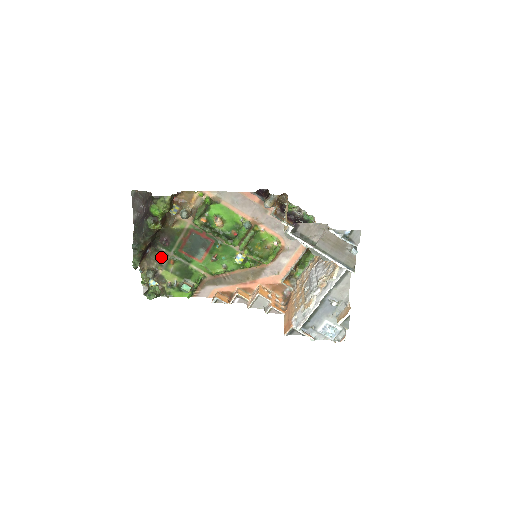
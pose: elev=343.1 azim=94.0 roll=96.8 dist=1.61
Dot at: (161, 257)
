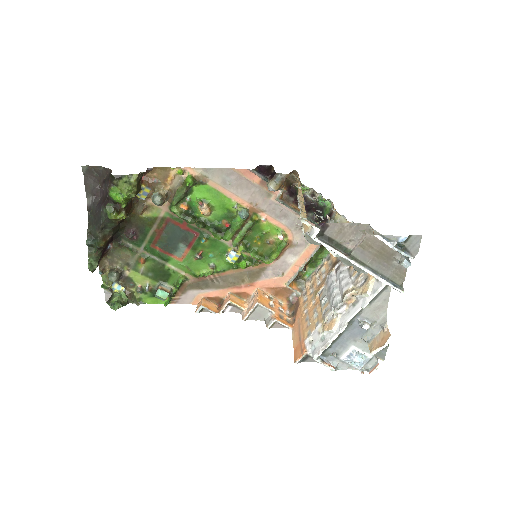
Dot at: (127, 254)
